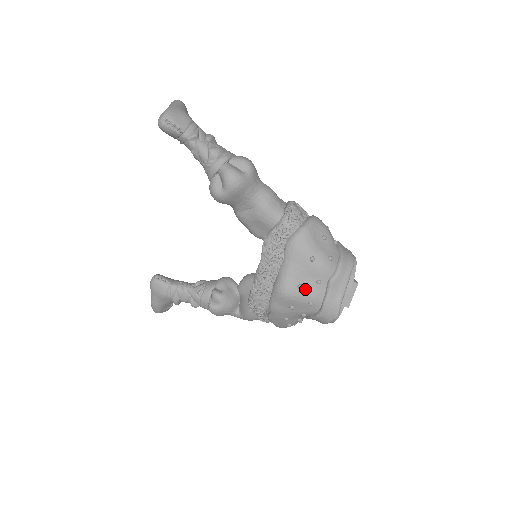
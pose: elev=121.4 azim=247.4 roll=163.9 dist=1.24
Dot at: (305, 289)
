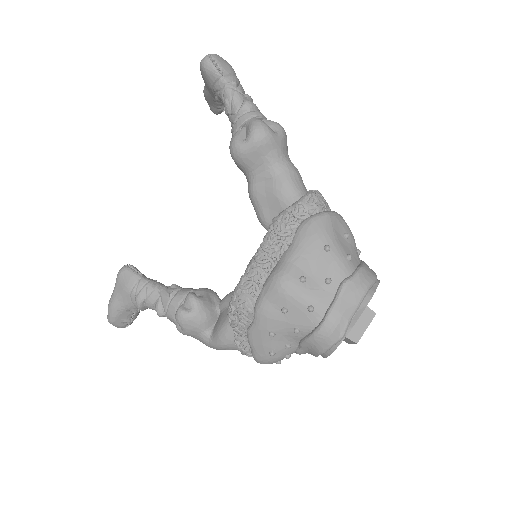
Dot at: (308, 285)
